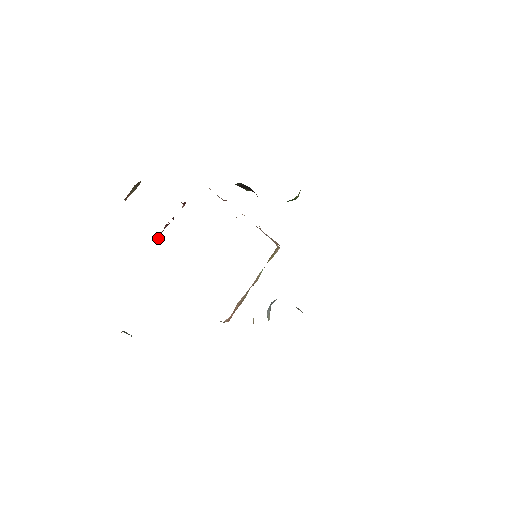
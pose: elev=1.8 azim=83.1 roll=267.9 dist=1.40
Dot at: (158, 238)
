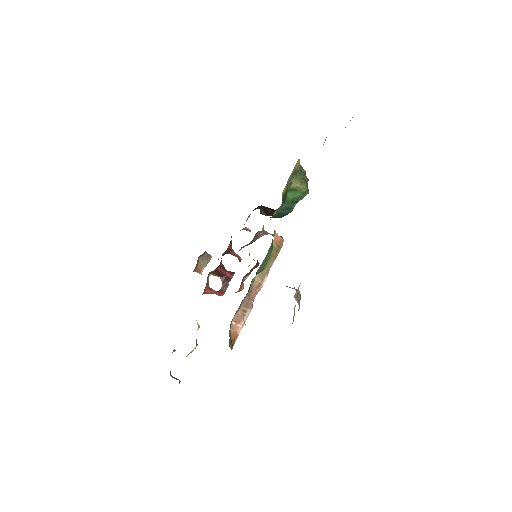
Dot at: (216, 292)
